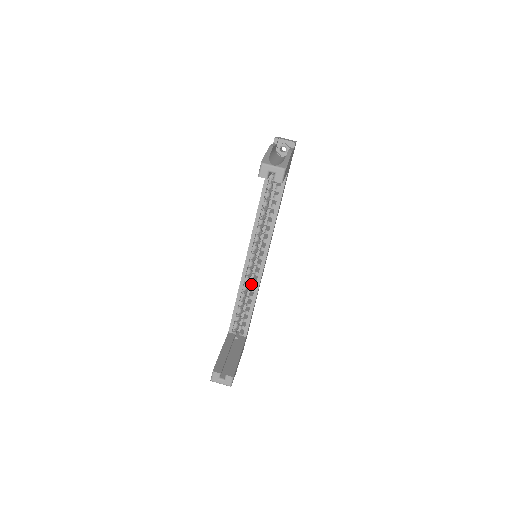
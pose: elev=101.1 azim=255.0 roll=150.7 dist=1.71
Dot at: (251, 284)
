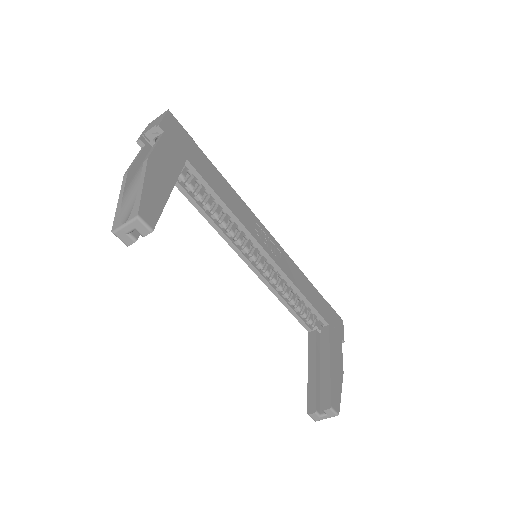
Dot at: occluded
